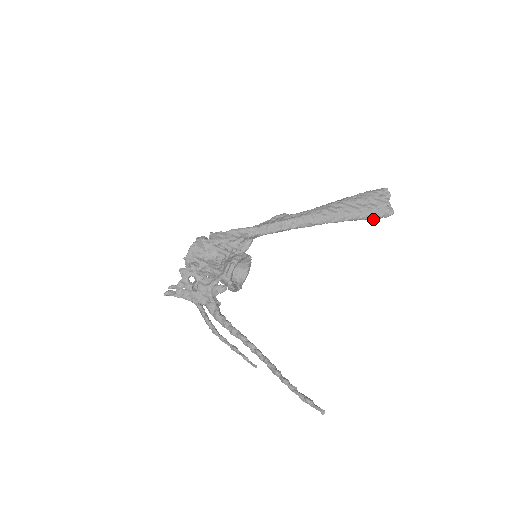
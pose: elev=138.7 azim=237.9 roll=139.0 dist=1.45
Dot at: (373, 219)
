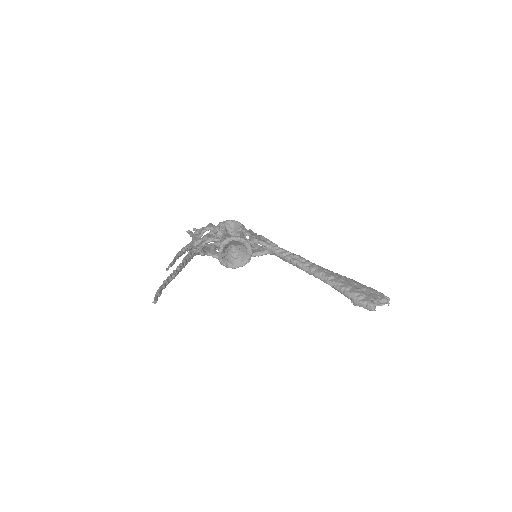
Dot at: (353, 300)
